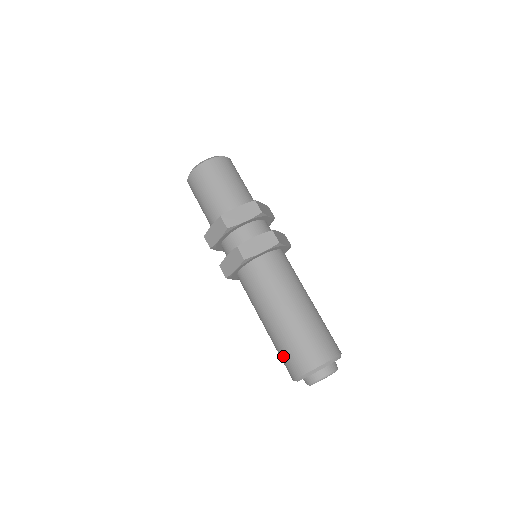
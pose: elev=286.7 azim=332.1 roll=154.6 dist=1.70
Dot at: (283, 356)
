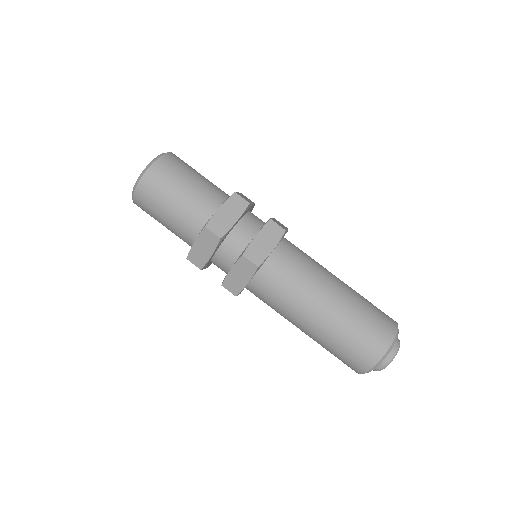
Dot at: occluded
